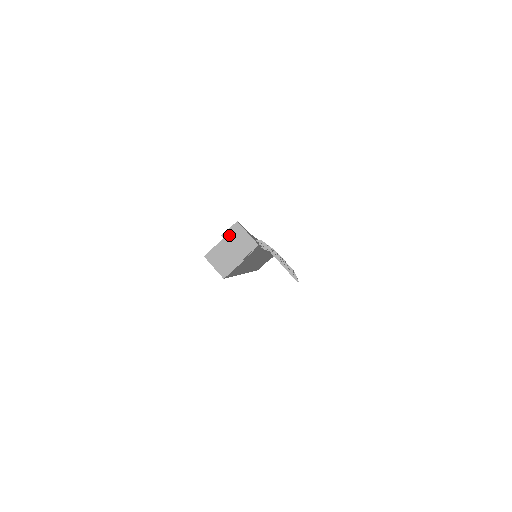
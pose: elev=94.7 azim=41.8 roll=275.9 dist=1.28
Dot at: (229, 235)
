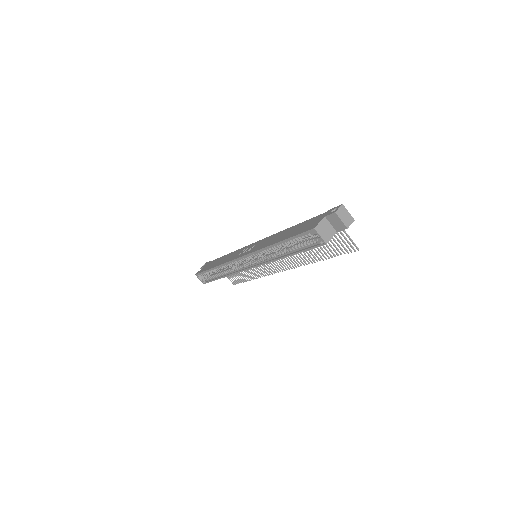
Dot at: (339, 212)
